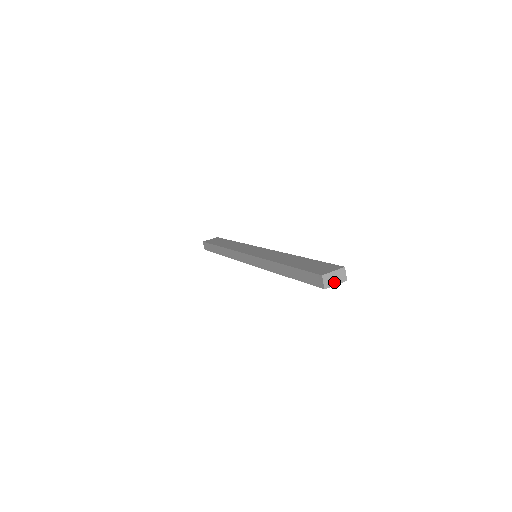
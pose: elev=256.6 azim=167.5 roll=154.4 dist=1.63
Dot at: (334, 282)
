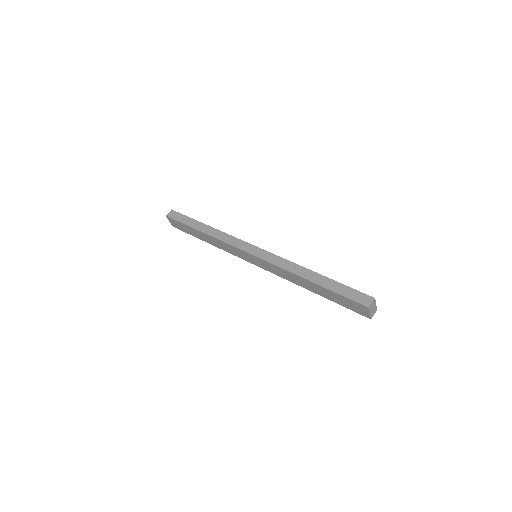
Dot at: (371, 311)
